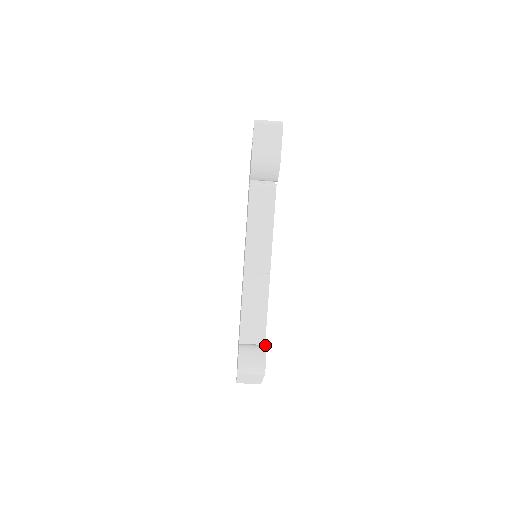
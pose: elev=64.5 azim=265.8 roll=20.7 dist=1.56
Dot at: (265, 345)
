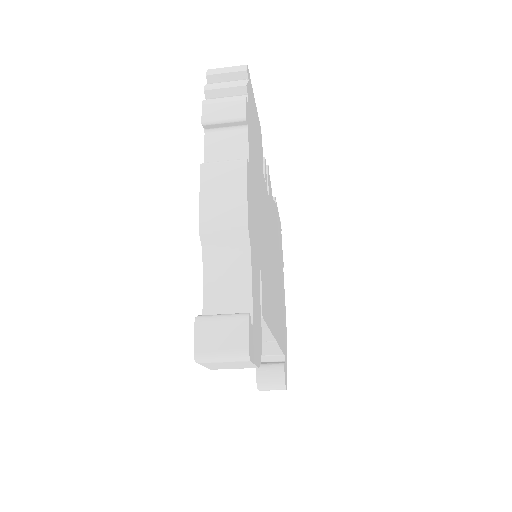
Dot at: (283, 371)
